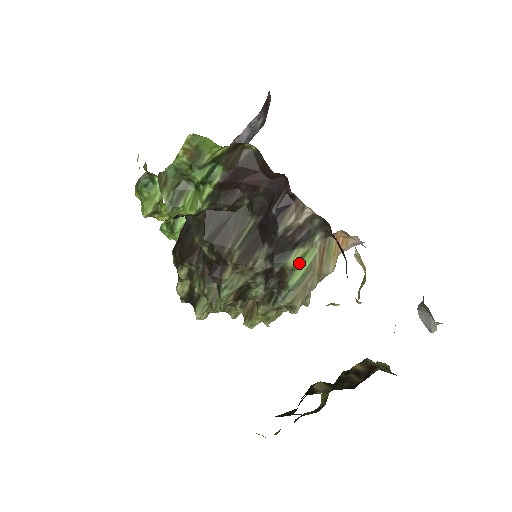
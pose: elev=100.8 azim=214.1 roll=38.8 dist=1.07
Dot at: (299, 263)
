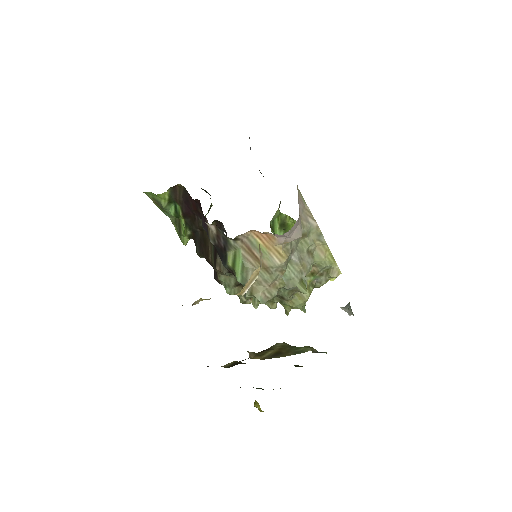
Dot at: (235, 263)
